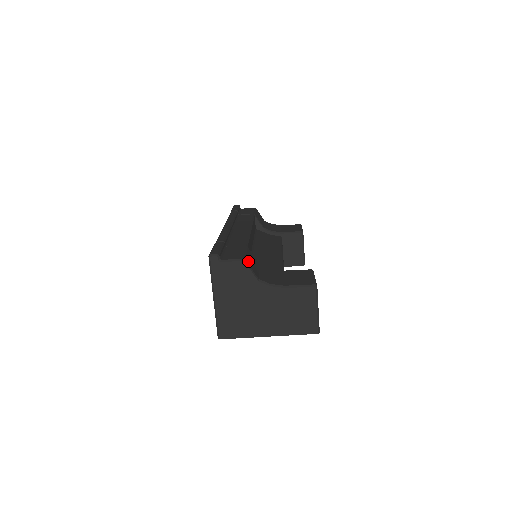
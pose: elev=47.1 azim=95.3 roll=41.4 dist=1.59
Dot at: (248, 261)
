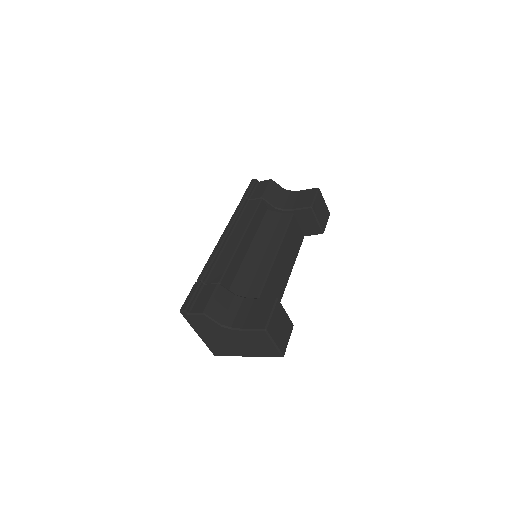
Dot at: (211, 310)
